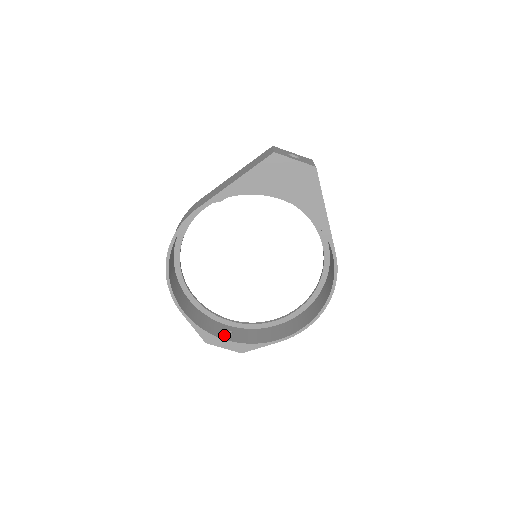
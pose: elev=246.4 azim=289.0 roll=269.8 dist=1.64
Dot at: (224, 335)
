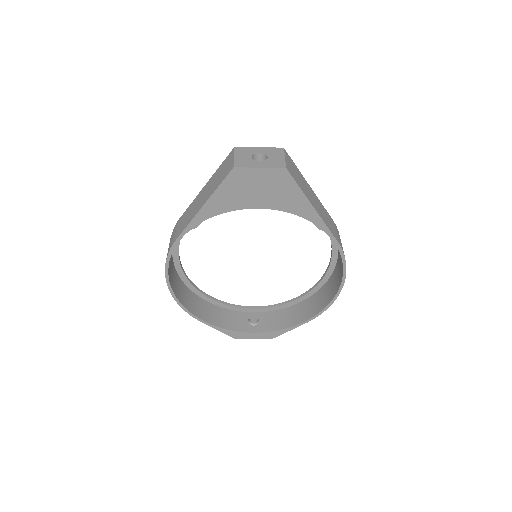
Dot at: (250, 327)
